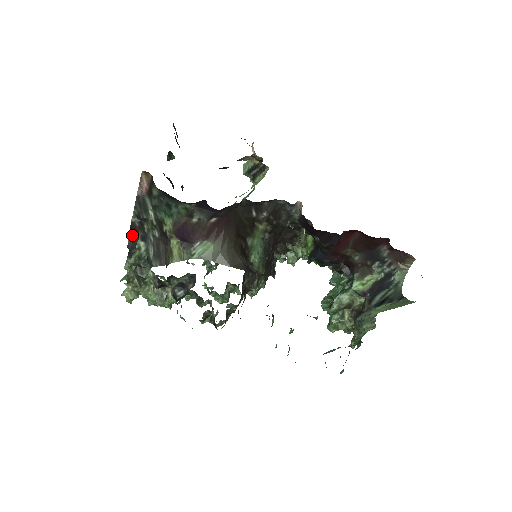
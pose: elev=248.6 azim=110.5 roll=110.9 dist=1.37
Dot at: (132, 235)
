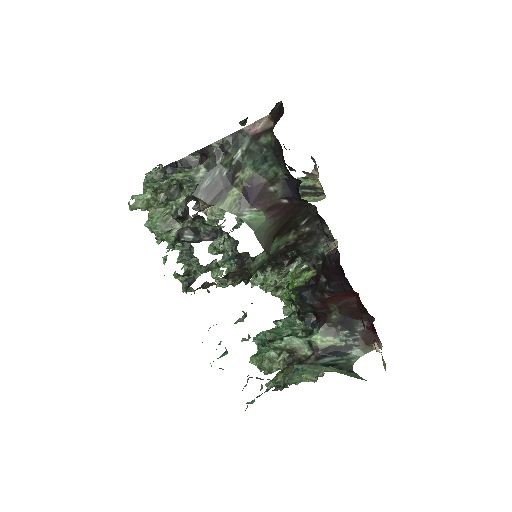
Dot at: (193, 155)
